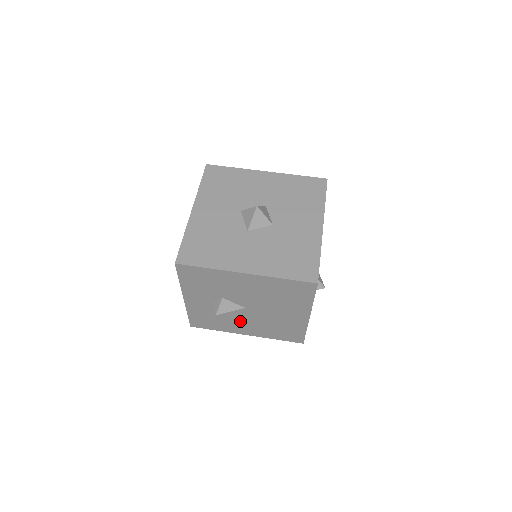
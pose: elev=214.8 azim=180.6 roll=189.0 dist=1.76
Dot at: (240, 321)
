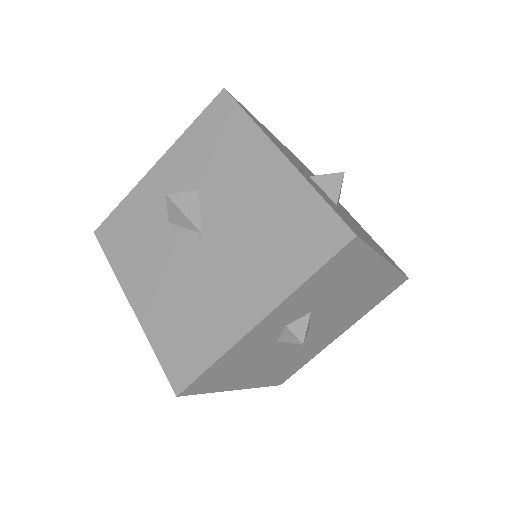
Dot at: (161, 262)
